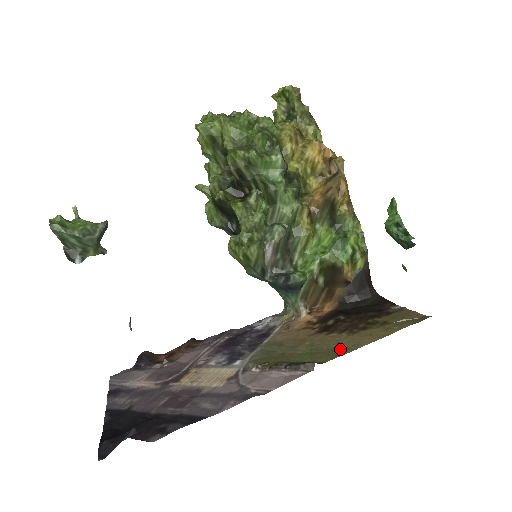
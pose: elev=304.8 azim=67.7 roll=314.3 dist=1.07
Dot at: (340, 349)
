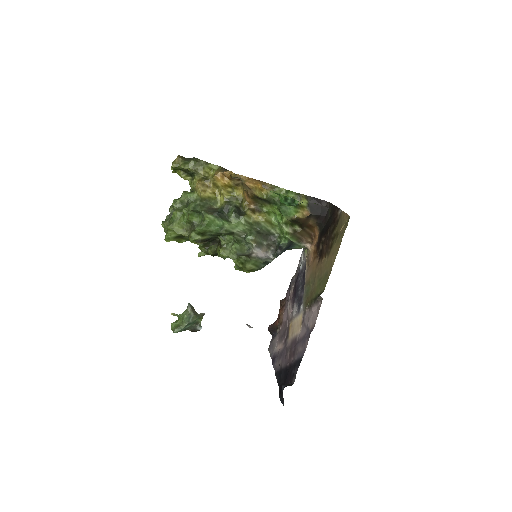
Dot at: (327, 274)
